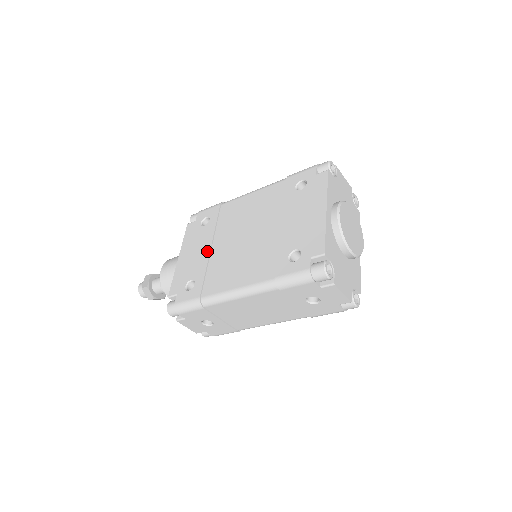
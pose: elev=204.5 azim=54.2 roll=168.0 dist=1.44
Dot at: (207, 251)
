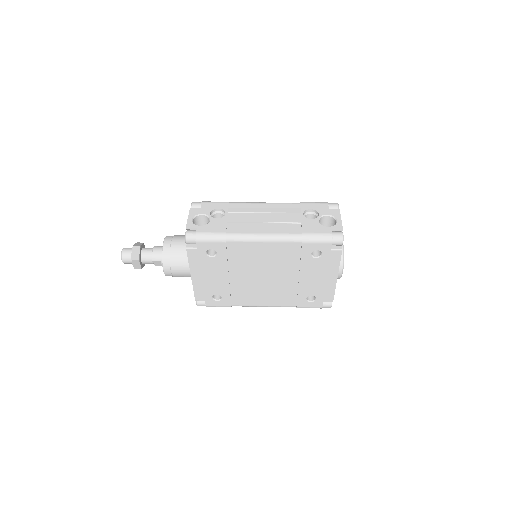
Dot at: (226, 279)
